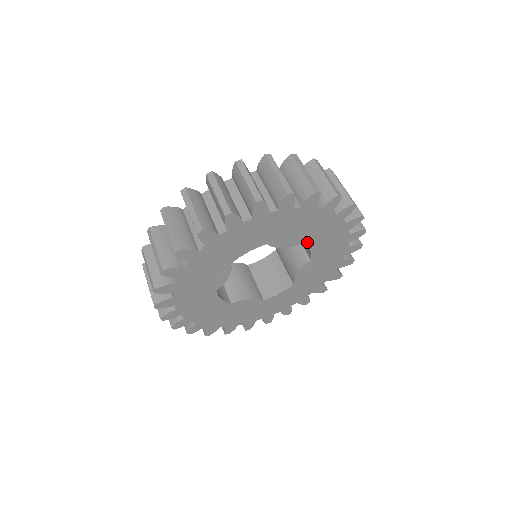
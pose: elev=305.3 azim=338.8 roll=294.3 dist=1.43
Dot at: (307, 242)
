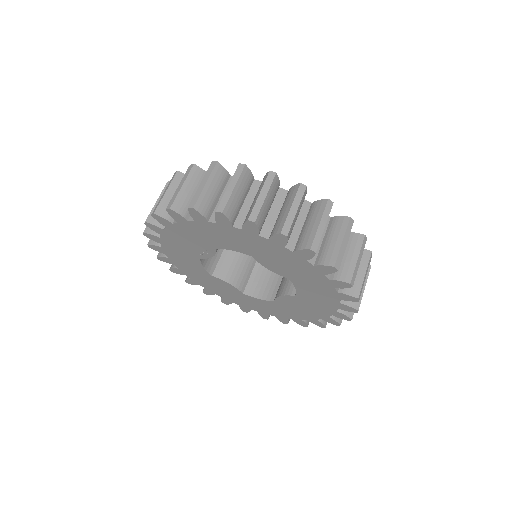
Dot at: (294, 280)
